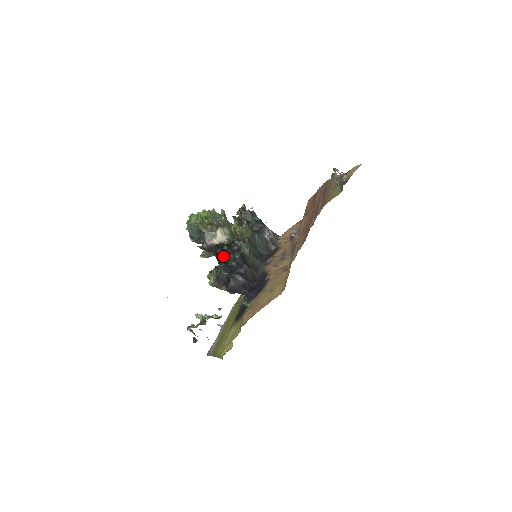
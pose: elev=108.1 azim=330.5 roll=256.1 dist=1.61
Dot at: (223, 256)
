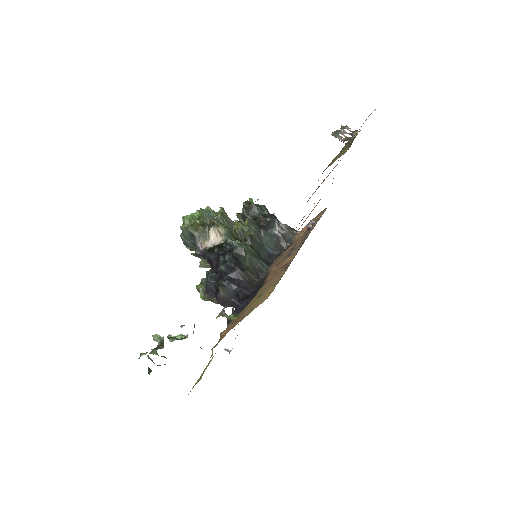
Dot at: (214, 260)
